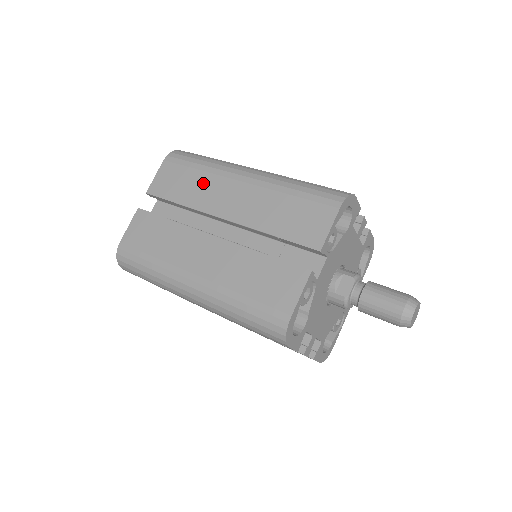
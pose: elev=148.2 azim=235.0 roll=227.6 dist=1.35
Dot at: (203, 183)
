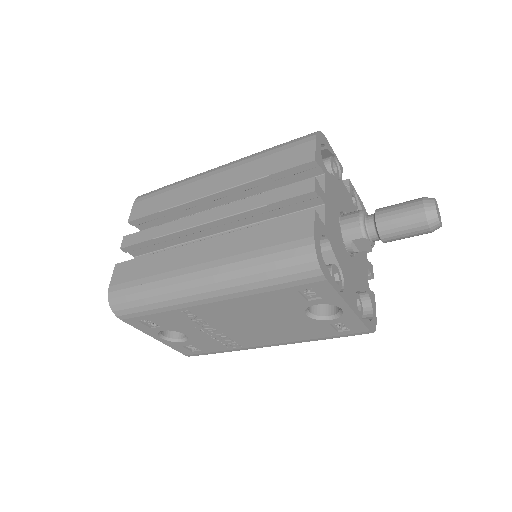
Dot at: occluded
